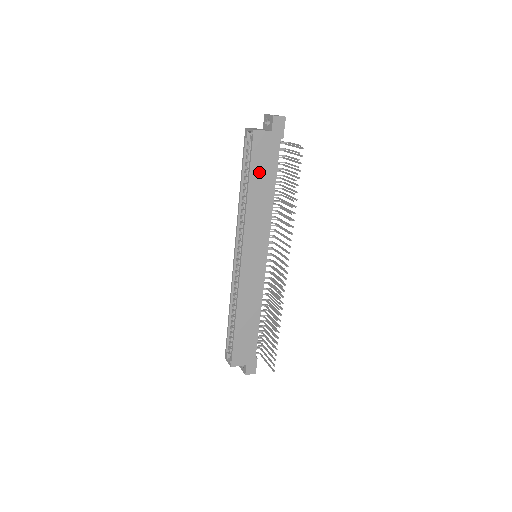
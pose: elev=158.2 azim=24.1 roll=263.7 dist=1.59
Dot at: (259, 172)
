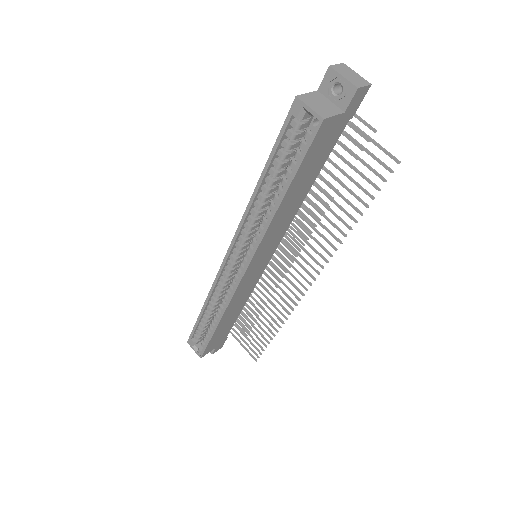
Dot at: (304, 173)
